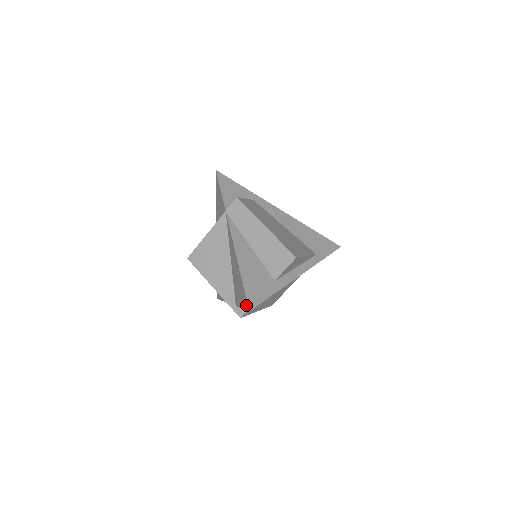
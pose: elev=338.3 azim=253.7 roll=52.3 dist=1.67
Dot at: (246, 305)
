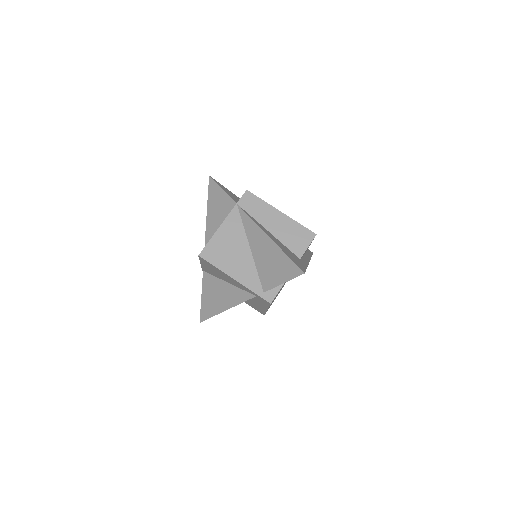
Dot at: (296, 271)
